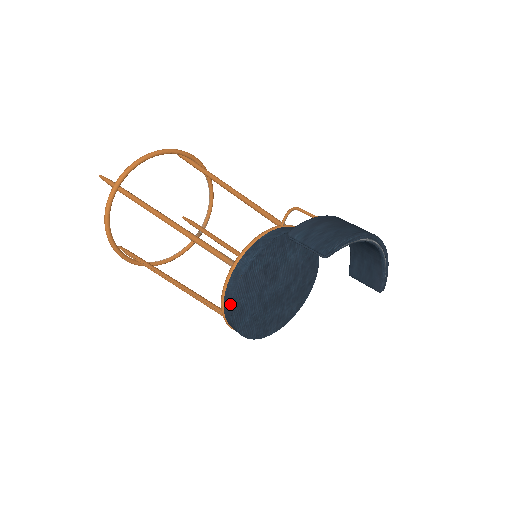
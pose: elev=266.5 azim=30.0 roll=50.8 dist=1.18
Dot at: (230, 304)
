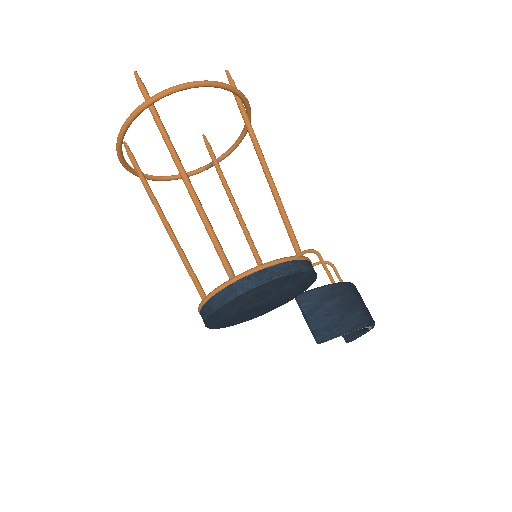
Dot at: (210, 310)
